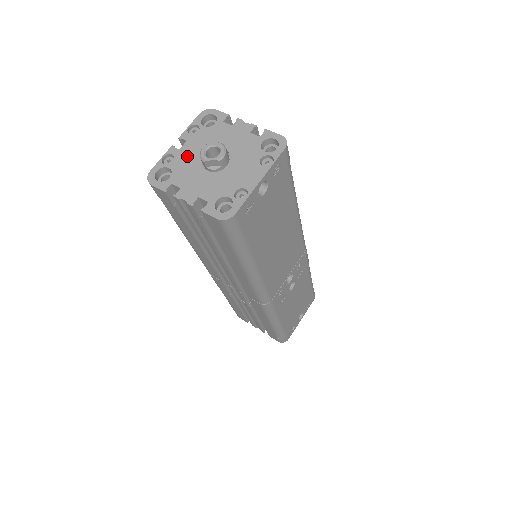
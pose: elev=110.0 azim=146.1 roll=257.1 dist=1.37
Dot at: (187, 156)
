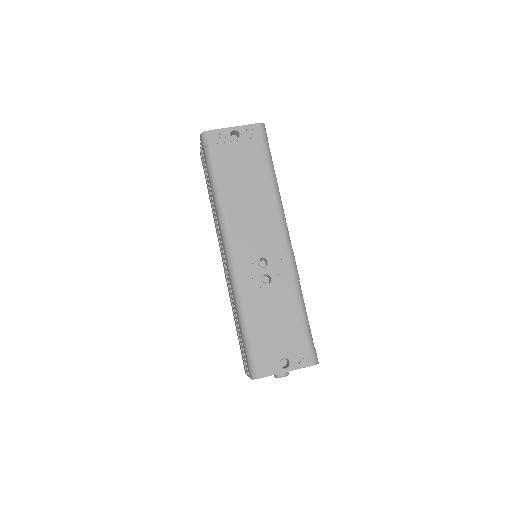
Dot at: occluded
